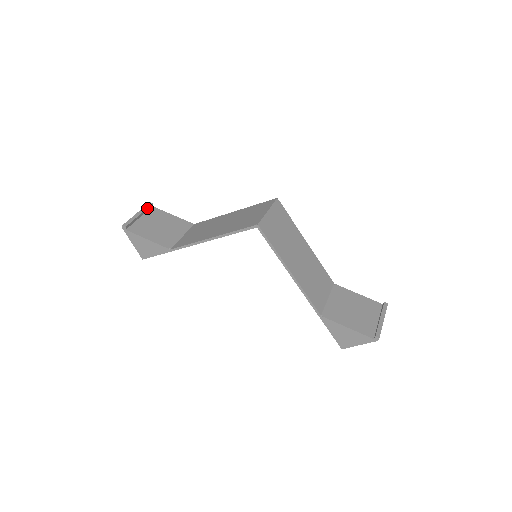
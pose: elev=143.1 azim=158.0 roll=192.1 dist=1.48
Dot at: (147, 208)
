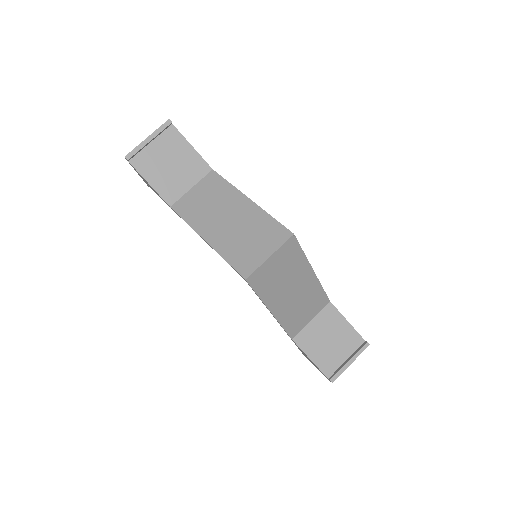
Dot at: (163, 130)
